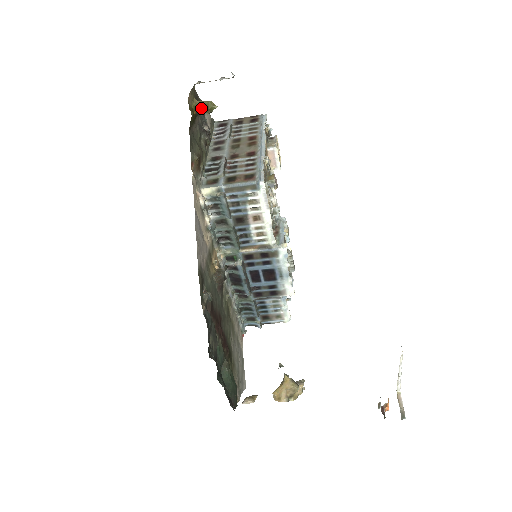
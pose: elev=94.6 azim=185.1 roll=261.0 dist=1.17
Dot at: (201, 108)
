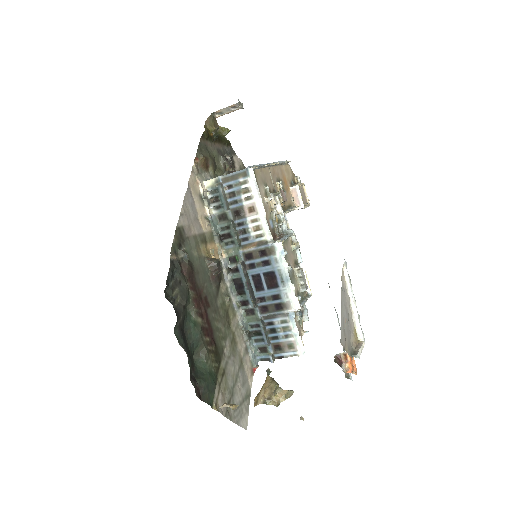
Dot at: (217, 131)
